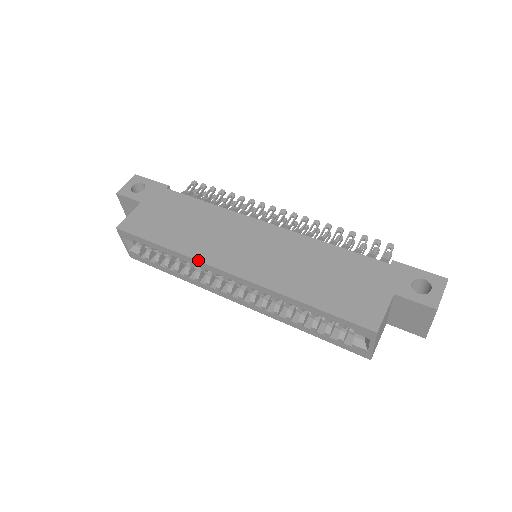
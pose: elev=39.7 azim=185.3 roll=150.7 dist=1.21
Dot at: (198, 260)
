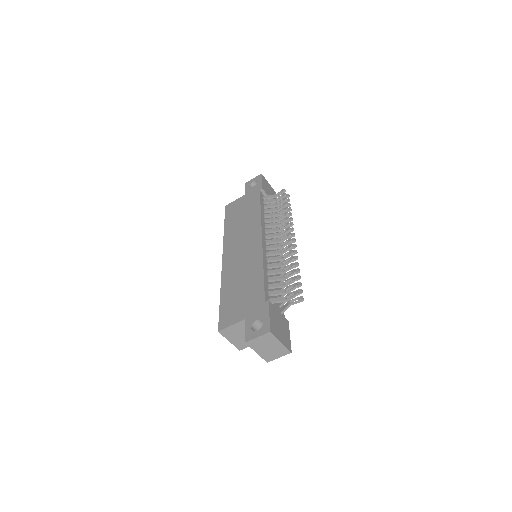
Dot at: (223, 243)
